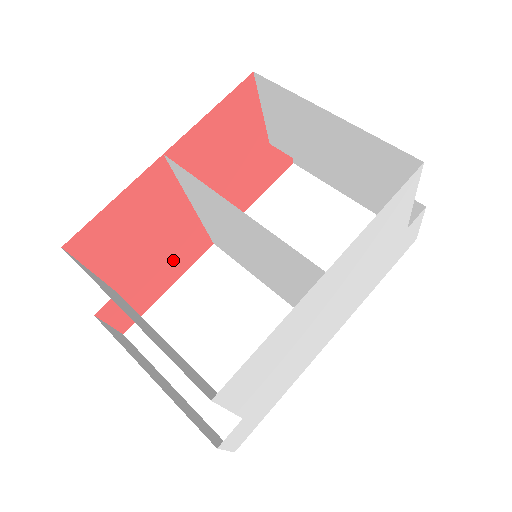
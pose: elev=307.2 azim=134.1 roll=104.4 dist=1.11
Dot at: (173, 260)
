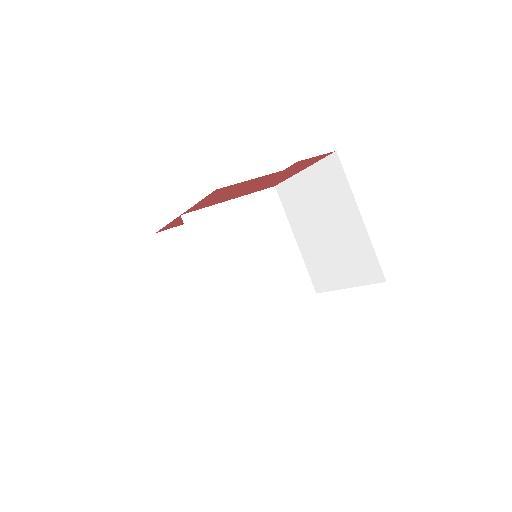
Dot at: occluded
